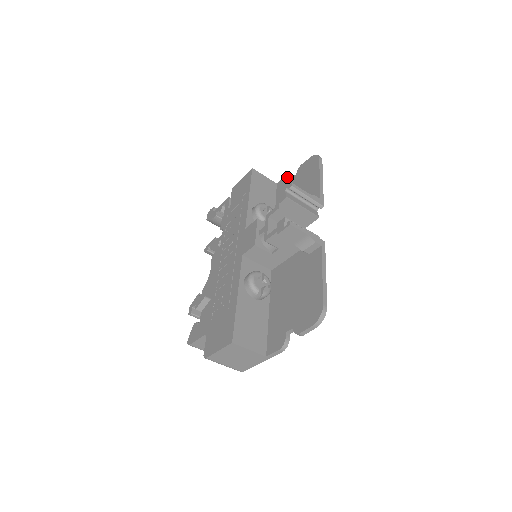
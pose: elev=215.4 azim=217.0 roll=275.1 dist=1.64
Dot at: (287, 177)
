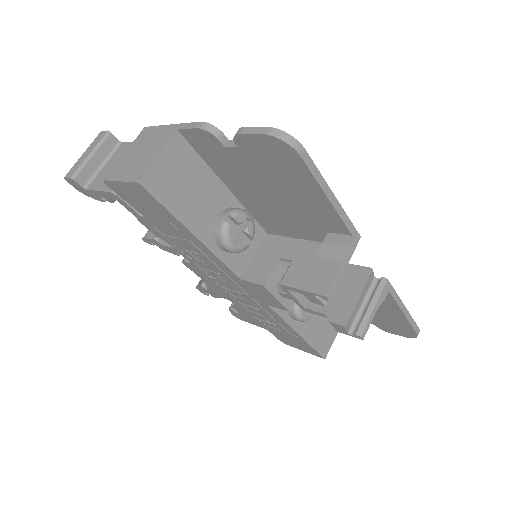
Dot at: (207, 138)
